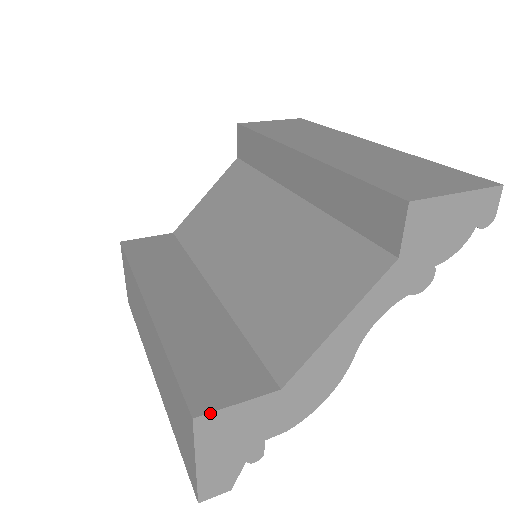
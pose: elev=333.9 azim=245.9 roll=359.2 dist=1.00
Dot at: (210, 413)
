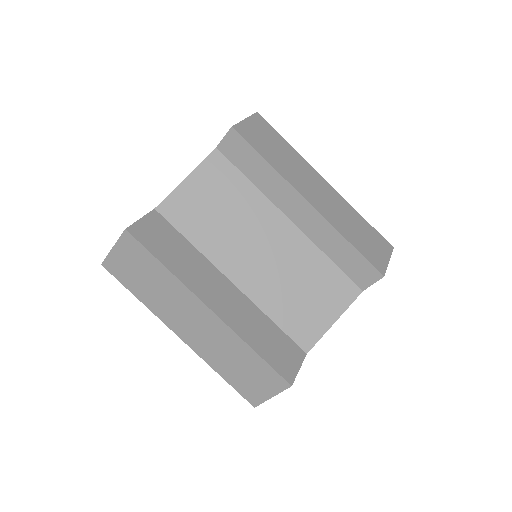
Dot at: occluded
